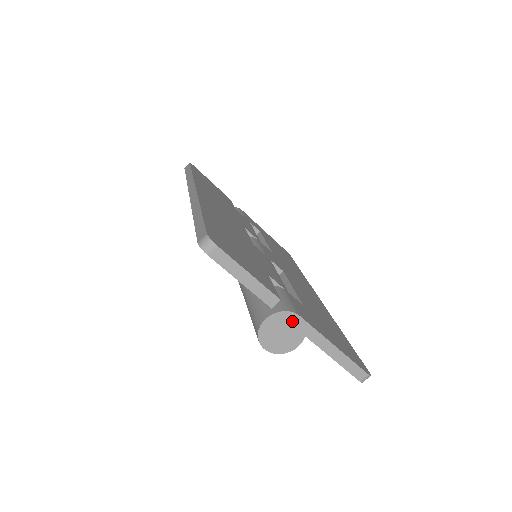
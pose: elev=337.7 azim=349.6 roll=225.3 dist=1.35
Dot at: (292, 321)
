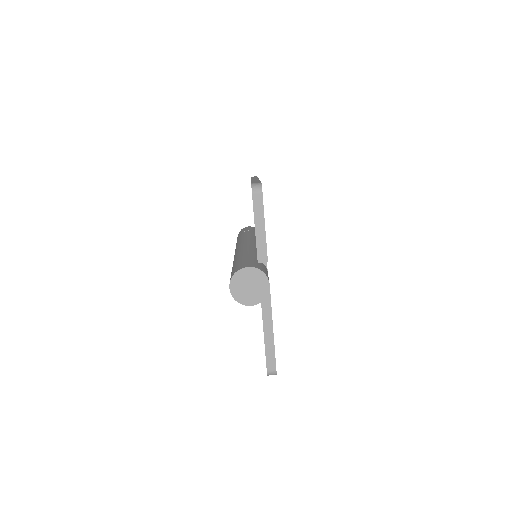
Dot at: (262, 284)
